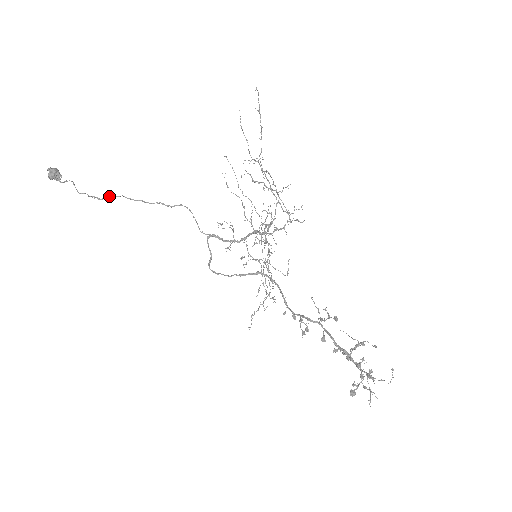
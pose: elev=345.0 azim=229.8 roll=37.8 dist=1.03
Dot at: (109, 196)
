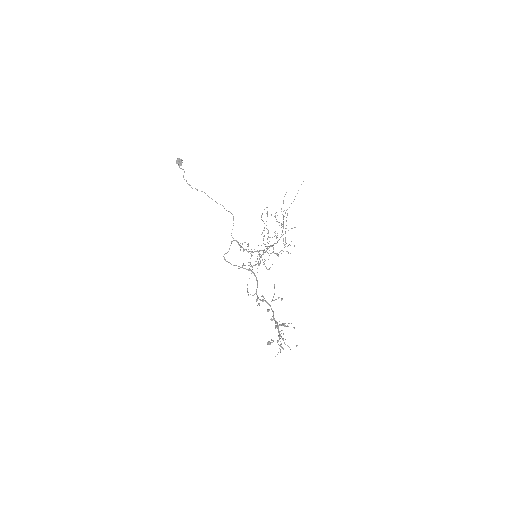
Dot at: (197, 189)
